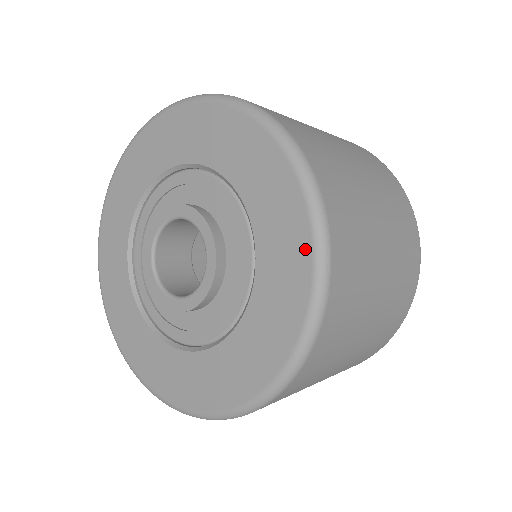
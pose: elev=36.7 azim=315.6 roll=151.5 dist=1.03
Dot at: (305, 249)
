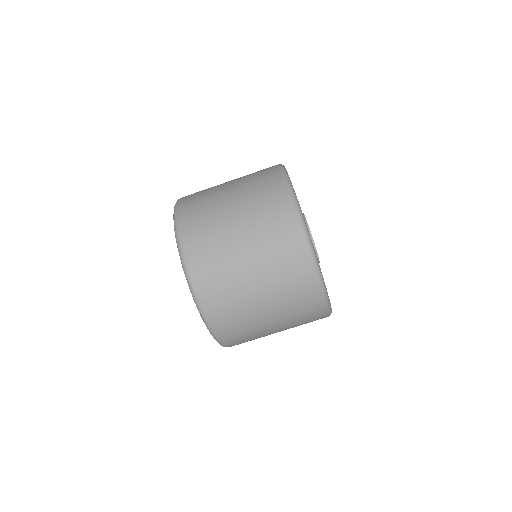
Dot at: occluded
